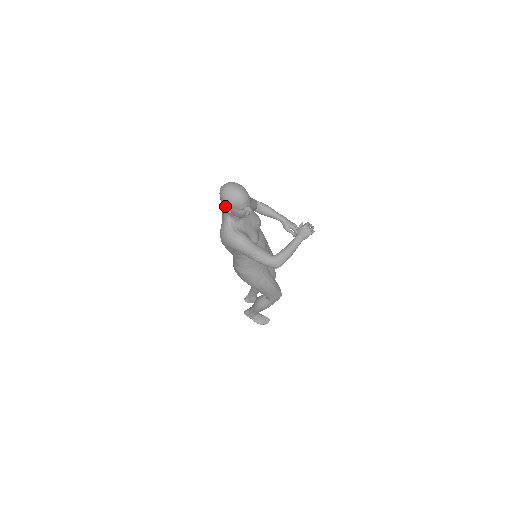
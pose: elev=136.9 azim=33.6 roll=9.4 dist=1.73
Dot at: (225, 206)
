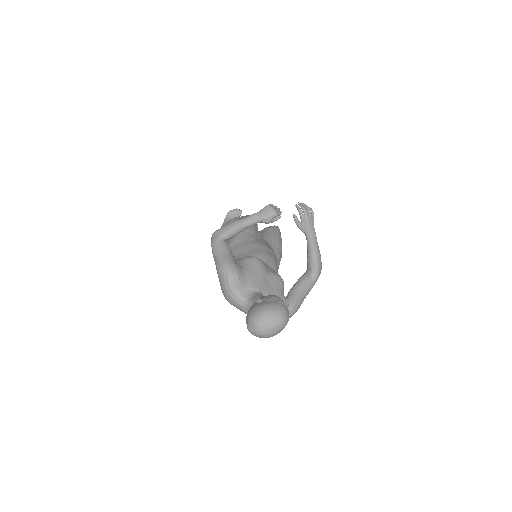
Dot at: occluded
